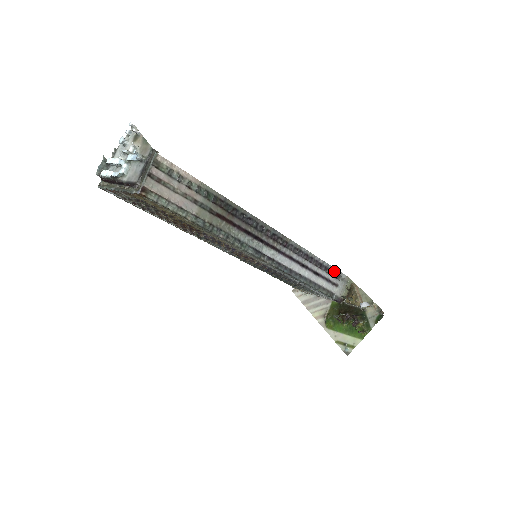
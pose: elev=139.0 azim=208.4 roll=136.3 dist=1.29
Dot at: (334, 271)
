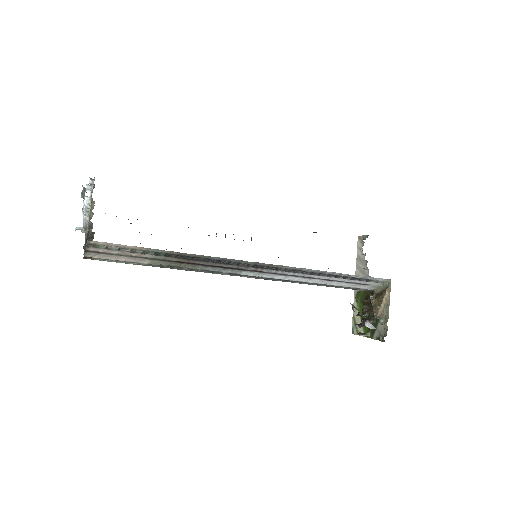
Dot at: (361, 278)
